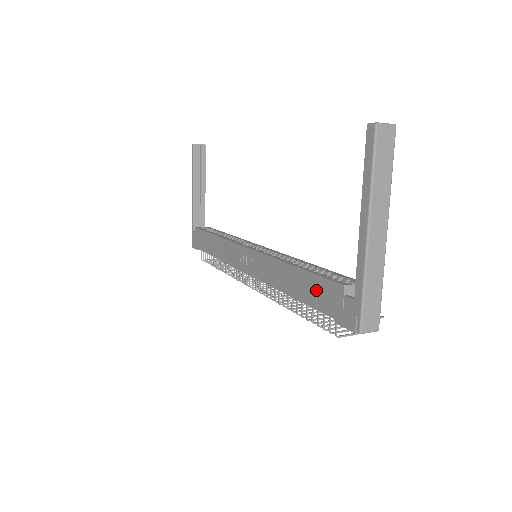
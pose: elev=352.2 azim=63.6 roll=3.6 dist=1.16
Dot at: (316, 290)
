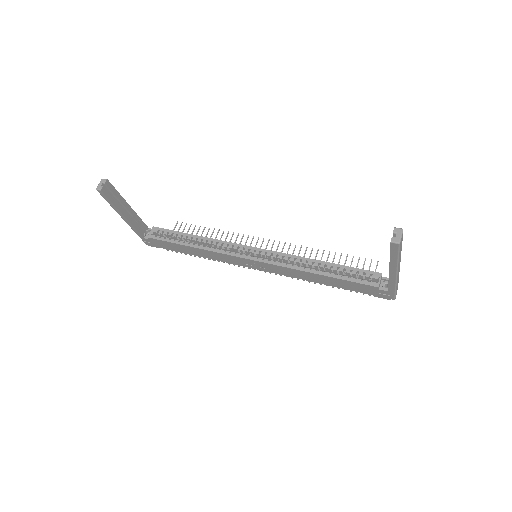
Dot at: (350, 286)
